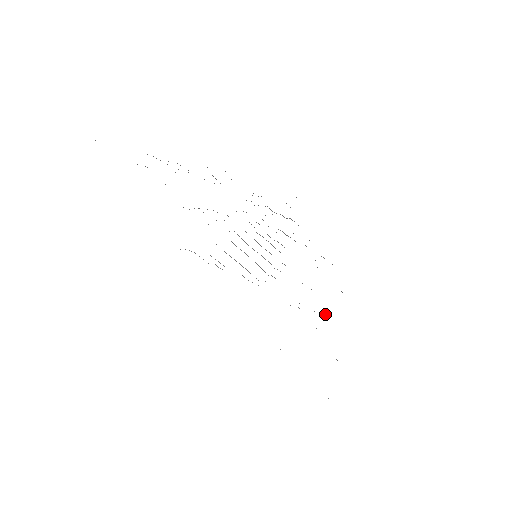
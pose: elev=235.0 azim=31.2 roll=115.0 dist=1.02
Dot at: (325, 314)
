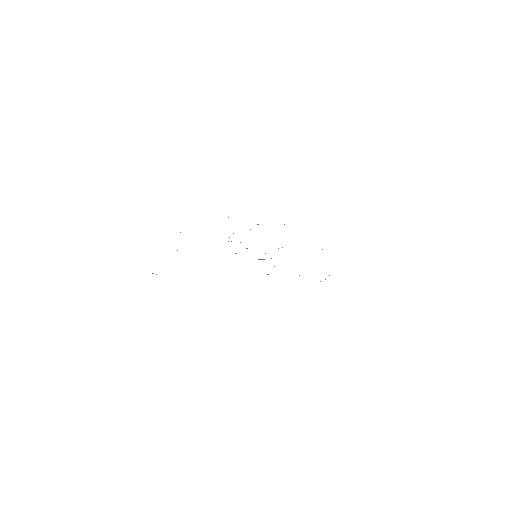
Dot at: occluded
